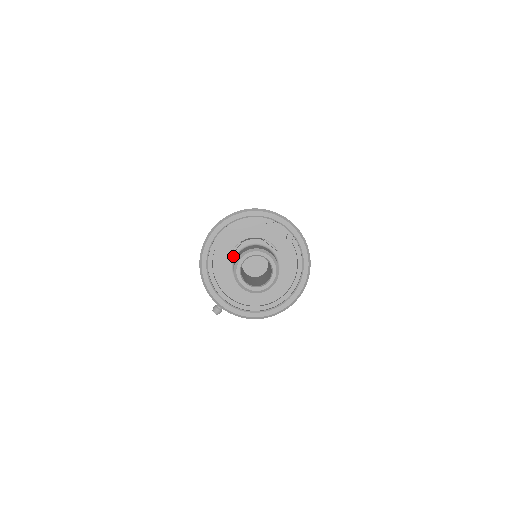
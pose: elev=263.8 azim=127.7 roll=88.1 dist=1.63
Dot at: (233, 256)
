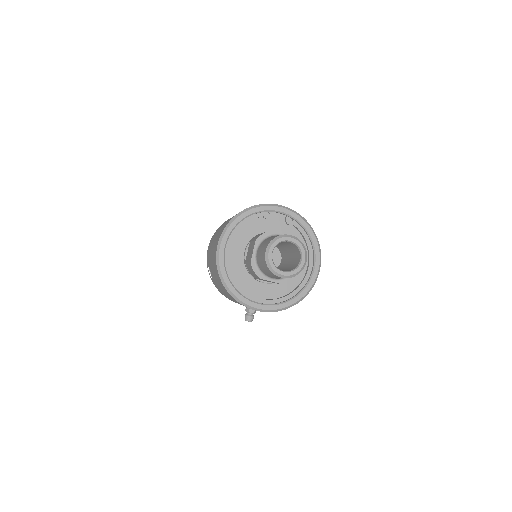
Dot at: (253, 256)
